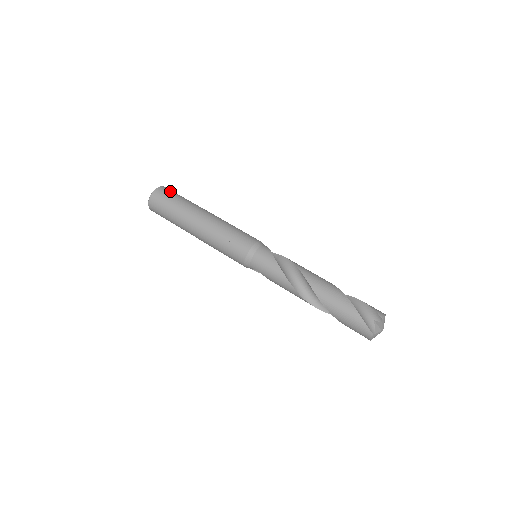
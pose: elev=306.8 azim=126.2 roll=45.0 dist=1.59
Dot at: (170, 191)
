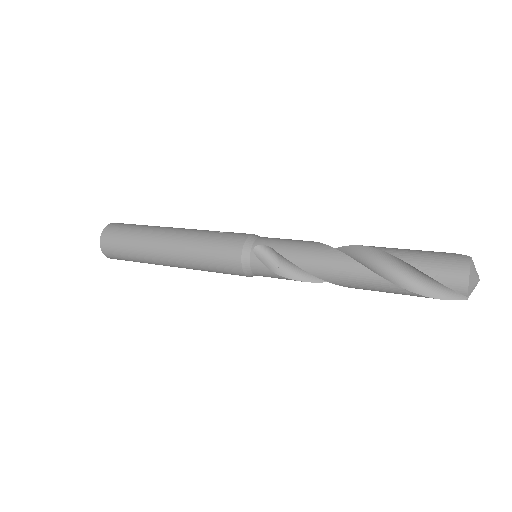
Dot at: occluded
